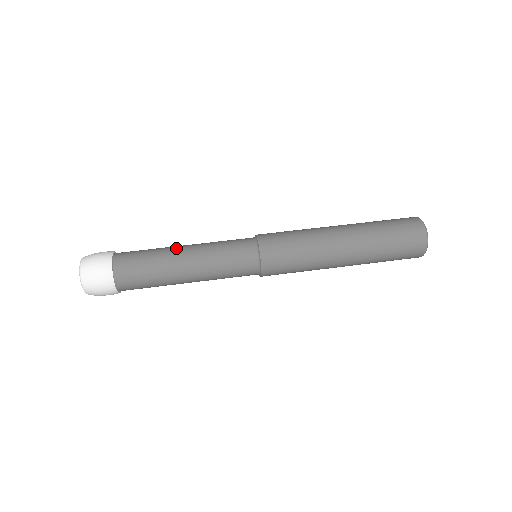
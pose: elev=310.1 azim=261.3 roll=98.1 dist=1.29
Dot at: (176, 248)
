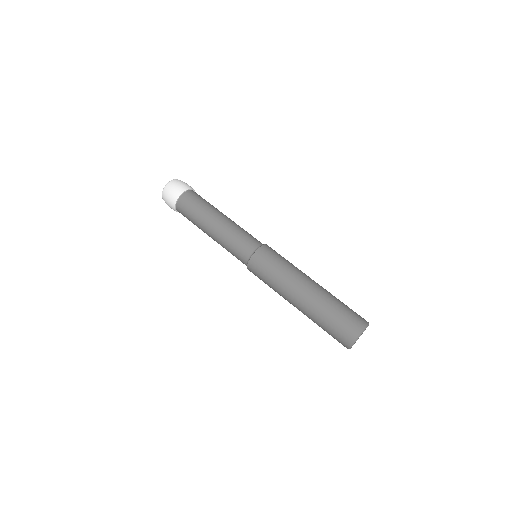
Dot at: (216, 215)
